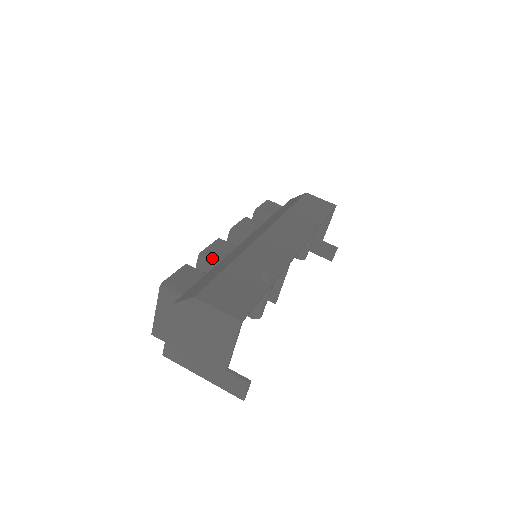
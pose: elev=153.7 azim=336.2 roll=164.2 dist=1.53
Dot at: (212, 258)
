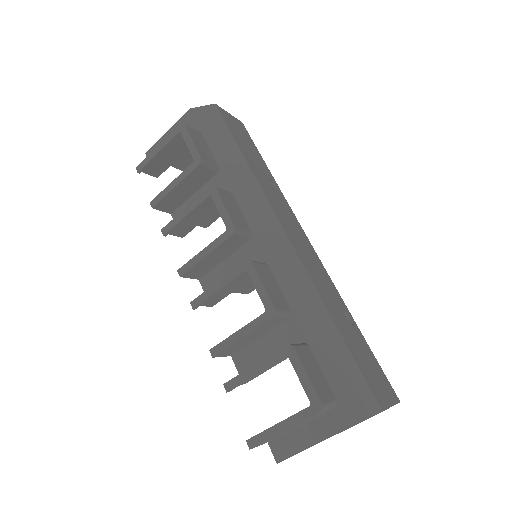
Dot at: (286, 311)
